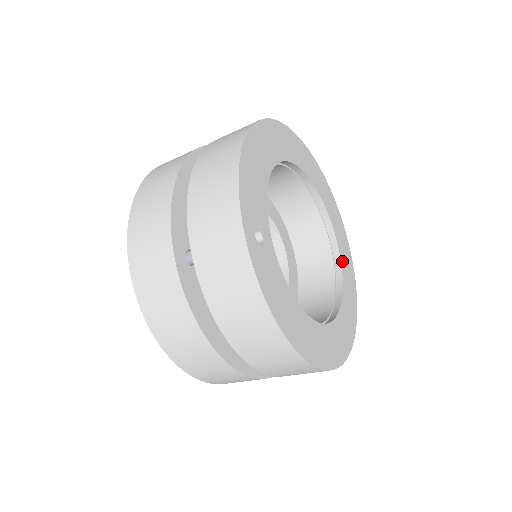
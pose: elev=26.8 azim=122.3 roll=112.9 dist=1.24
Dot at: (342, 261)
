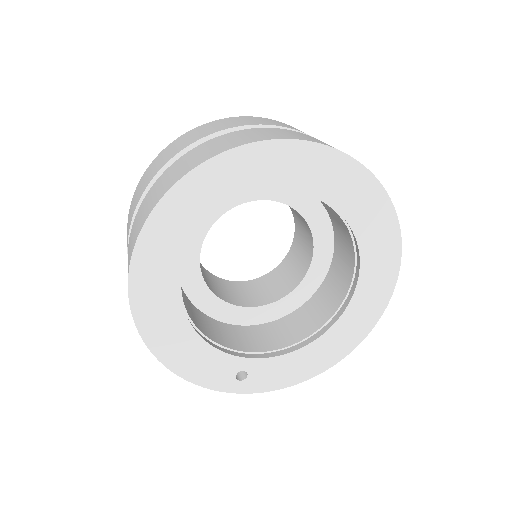
Dot at: (328, 198)
